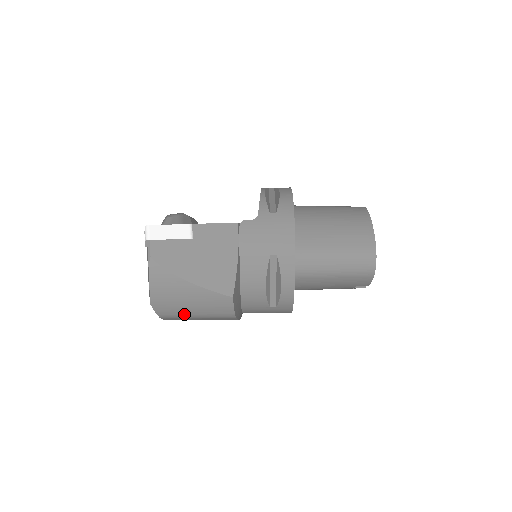
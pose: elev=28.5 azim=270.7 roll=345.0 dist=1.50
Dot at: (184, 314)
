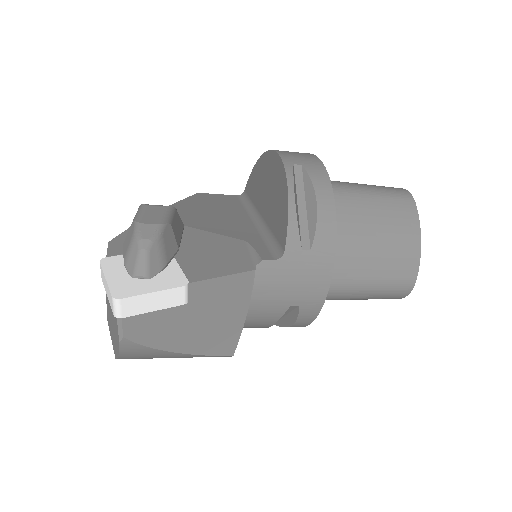
Dot at: occluded
